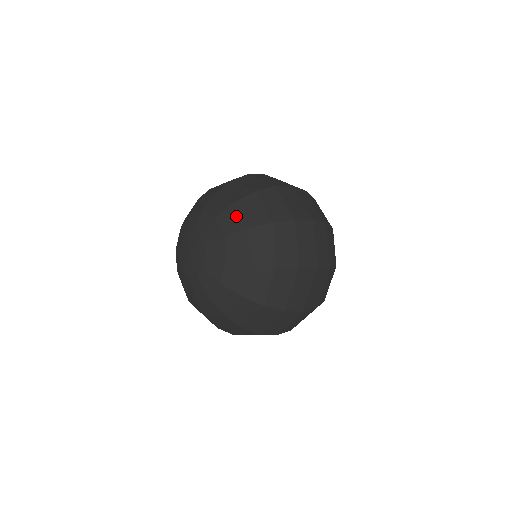
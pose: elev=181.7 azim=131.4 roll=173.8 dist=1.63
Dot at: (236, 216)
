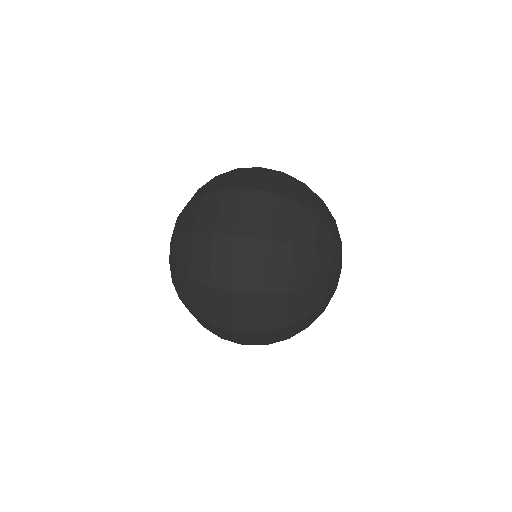
Dot at: (175, 281)
